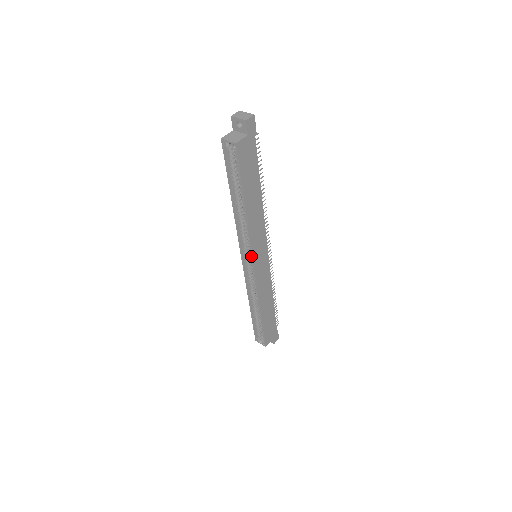
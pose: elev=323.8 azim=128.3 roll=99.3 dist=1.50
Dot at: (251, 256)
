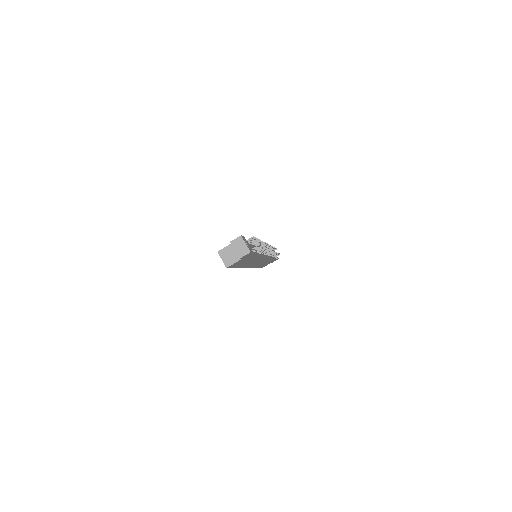
Dot at: occluded
